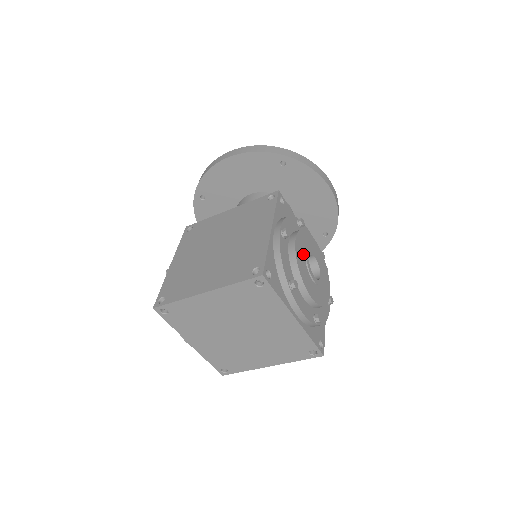
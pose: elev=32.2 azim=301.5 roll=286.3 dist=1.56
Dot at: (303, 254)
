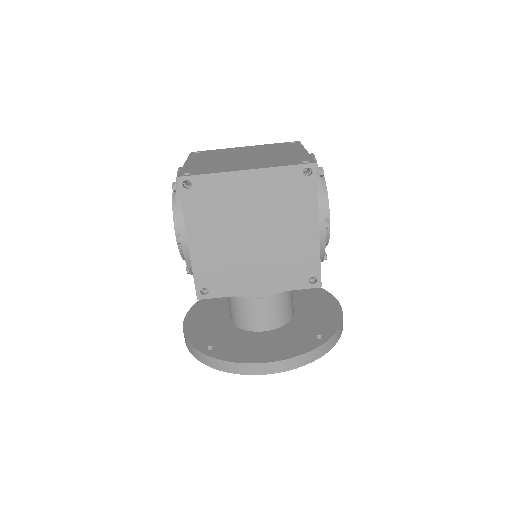
Dot at: occluded
